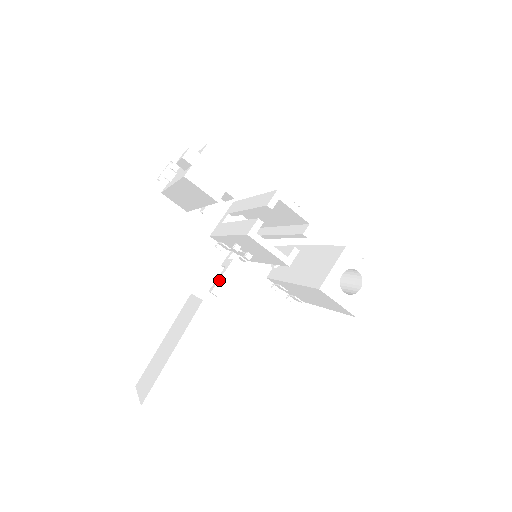
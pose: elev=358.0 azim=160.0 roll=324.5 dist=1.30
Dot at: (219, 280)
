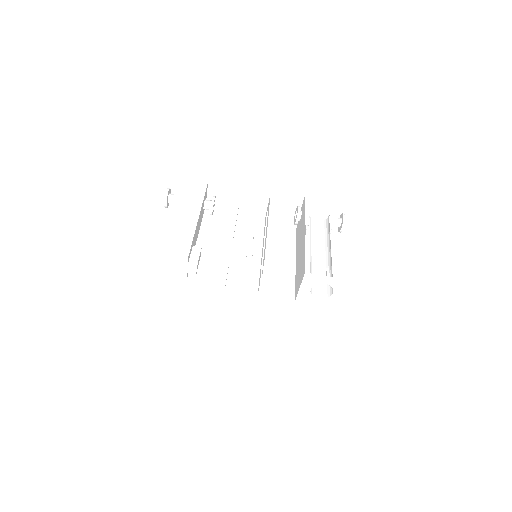
Dot at: occluded
